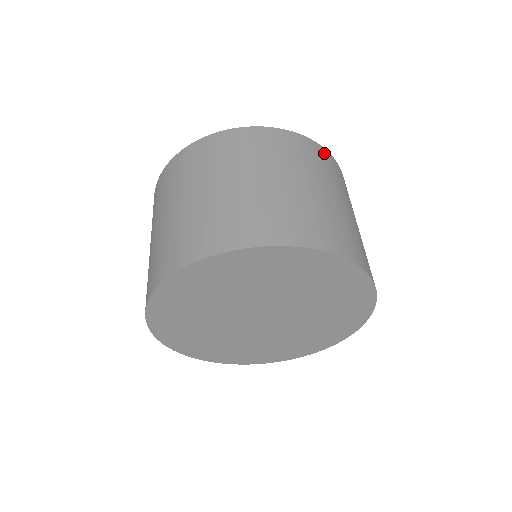
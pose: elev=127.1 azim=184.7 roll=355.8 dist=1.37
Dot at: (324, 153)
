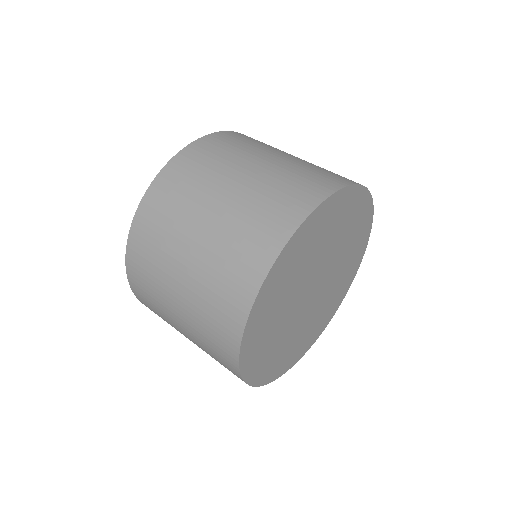
Dot at: (230, 134)
